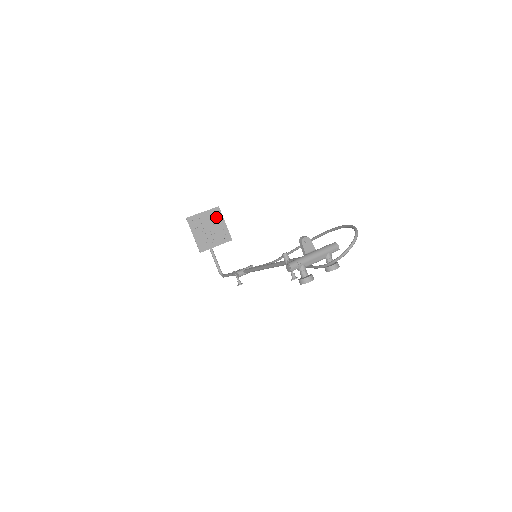
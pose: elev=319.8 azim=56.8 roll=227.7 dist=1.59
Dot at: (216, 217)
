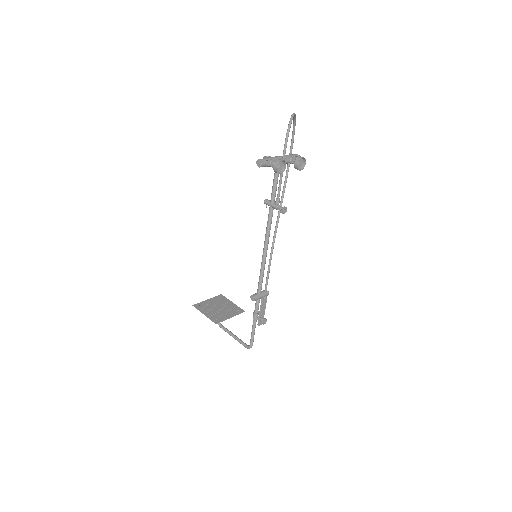
Dot at: (222, 300)
